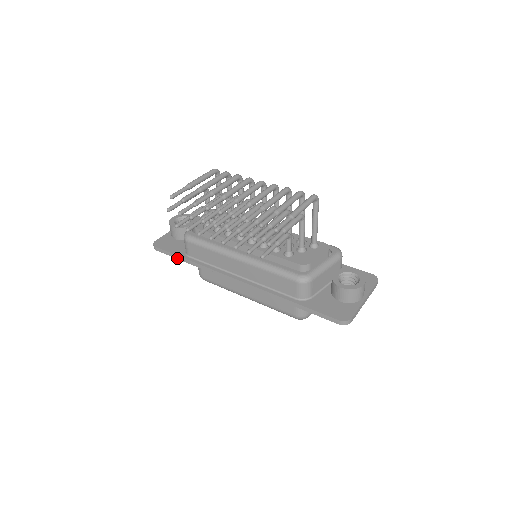
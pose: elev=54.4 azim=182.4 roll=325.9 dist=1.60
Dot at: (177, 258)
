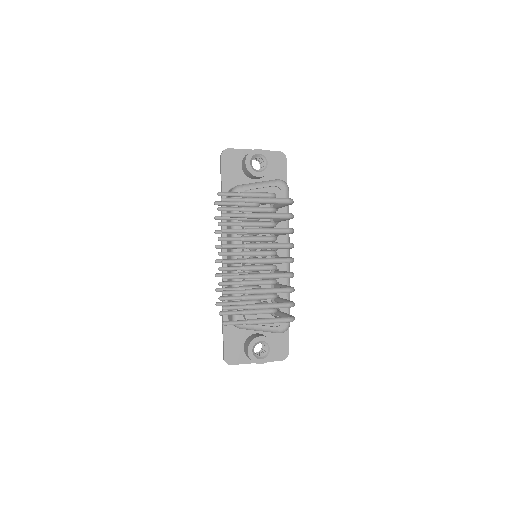
Dot at: (221, 185)
